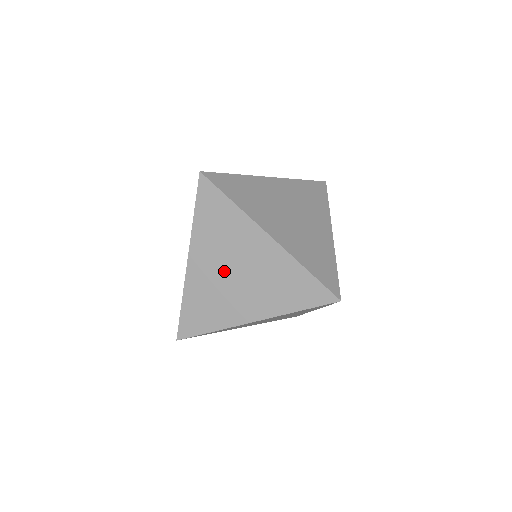
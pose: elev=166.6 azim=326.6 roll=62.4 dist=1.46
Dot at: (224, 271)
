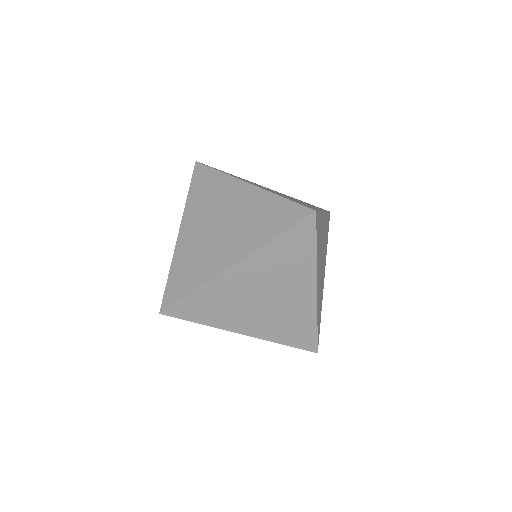
Dot at: (257, 291)
